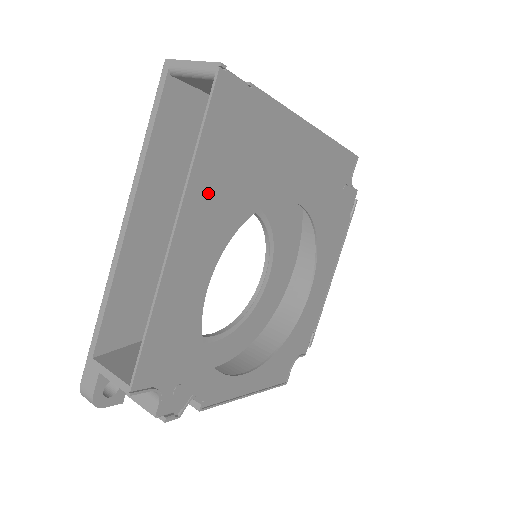
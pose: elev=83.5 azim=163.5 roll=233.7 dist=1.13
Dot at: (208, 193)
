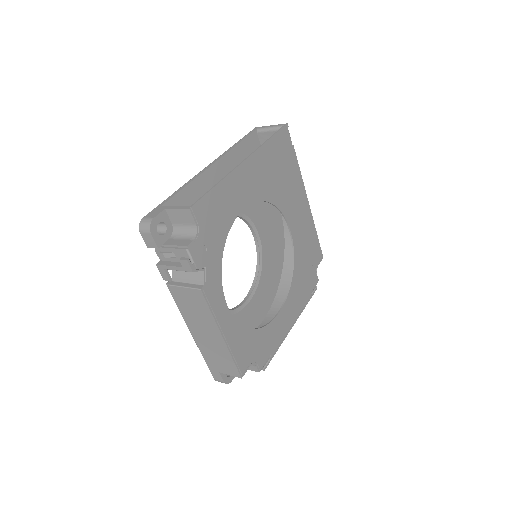
Dot at: (263, 164)
